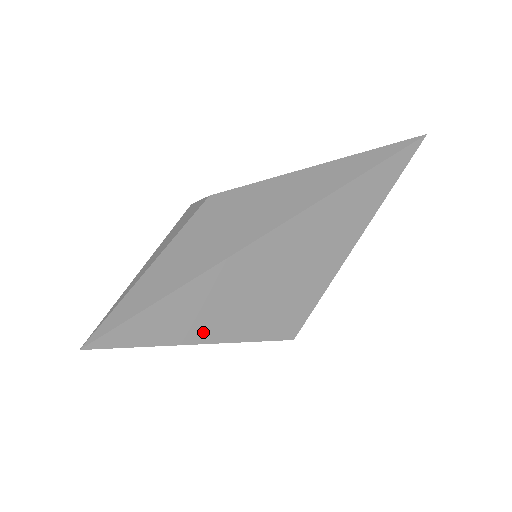
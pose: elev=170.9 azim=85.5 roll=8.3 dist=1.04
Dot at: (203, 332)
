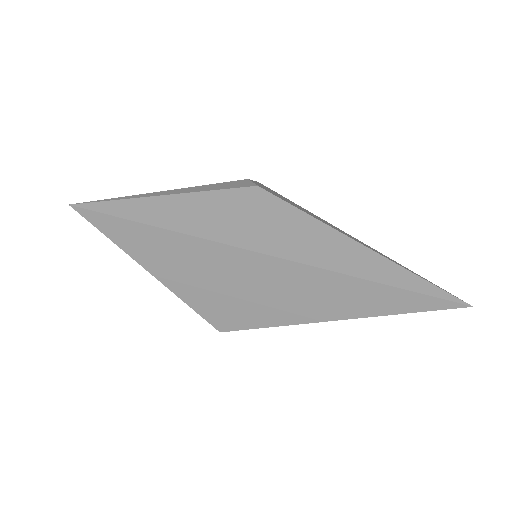
Dot at: (156, 267)
